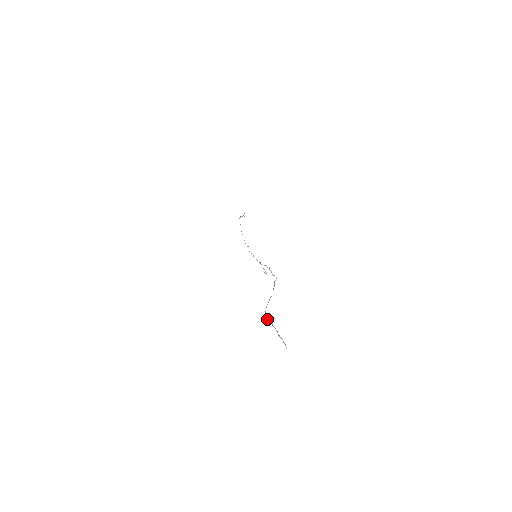
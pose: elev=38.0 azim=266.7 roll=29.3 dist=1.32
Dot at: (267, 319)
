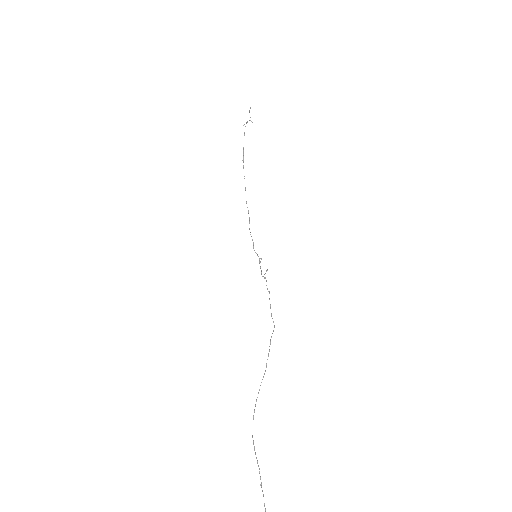
Dot at: (253, 443)
